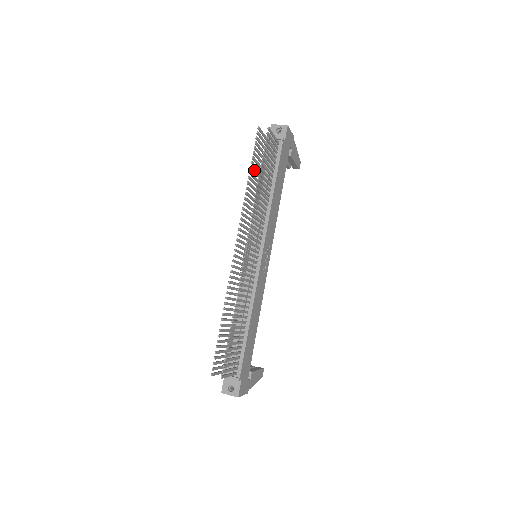
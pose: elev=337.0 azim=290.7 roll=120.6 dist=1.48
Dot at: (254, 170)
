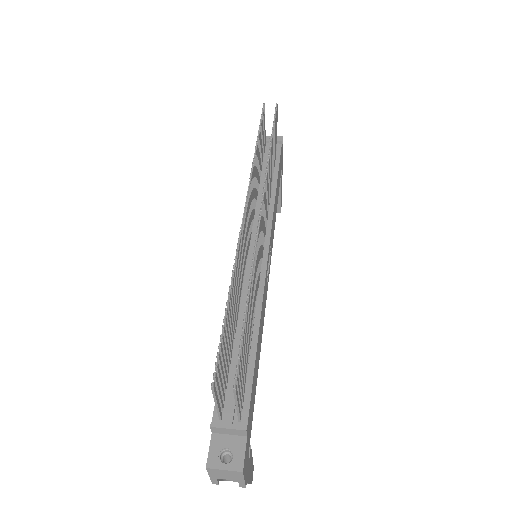
Dot at: (259, 144)
